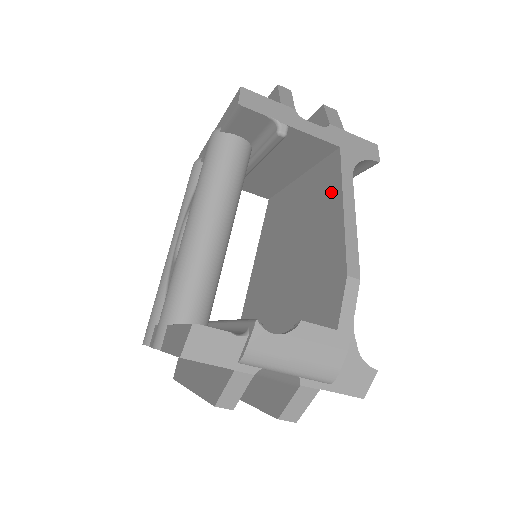
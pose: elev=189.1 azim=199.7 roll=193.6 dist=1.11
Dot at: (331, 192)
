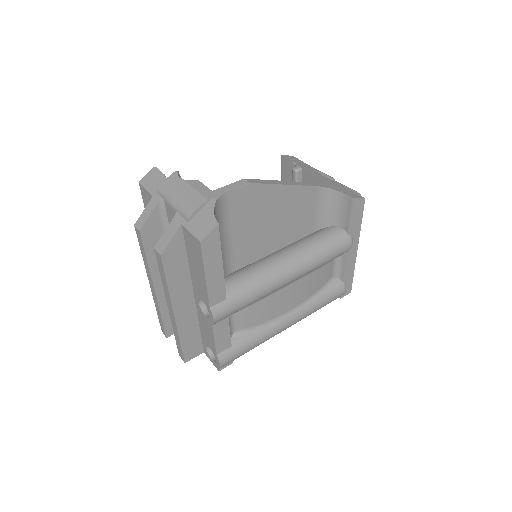
Dot at: occluded
